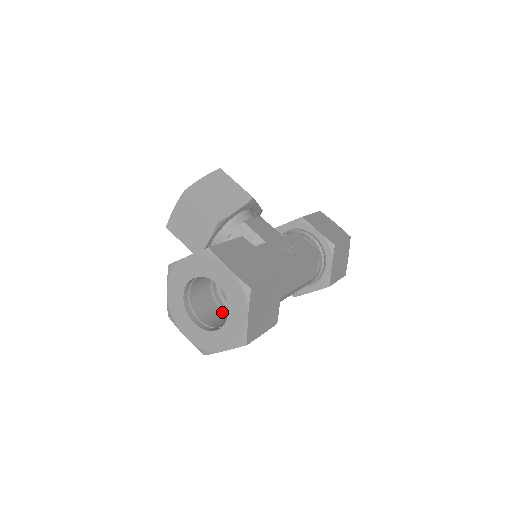
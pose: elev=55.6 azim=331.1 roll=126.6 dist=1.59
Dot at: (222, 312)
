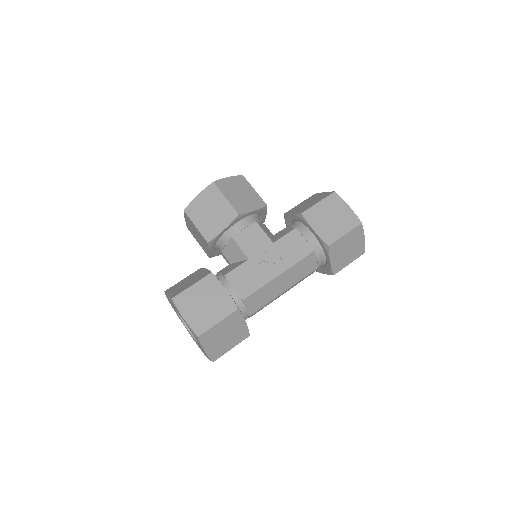
Dot at: occluded
